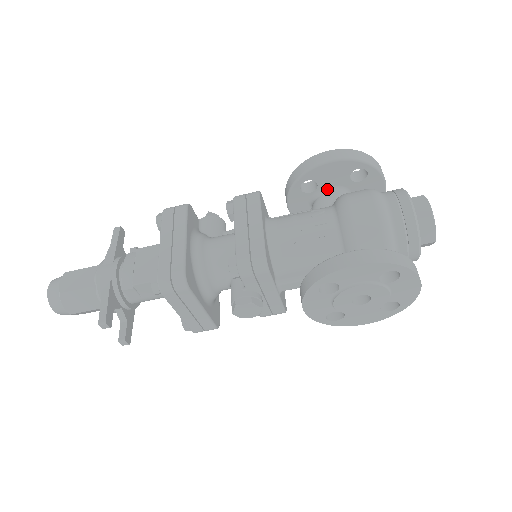
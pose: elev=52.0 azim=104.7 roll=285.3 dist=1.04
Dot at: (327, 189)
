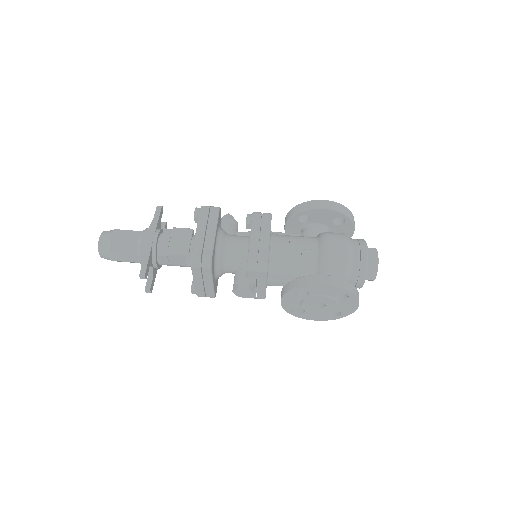
Dot at: (315, 224)
